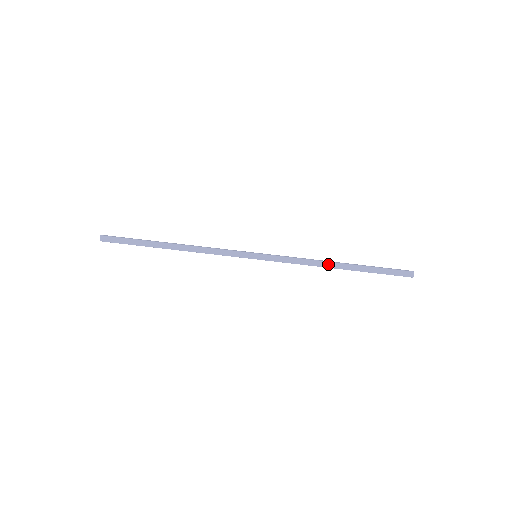
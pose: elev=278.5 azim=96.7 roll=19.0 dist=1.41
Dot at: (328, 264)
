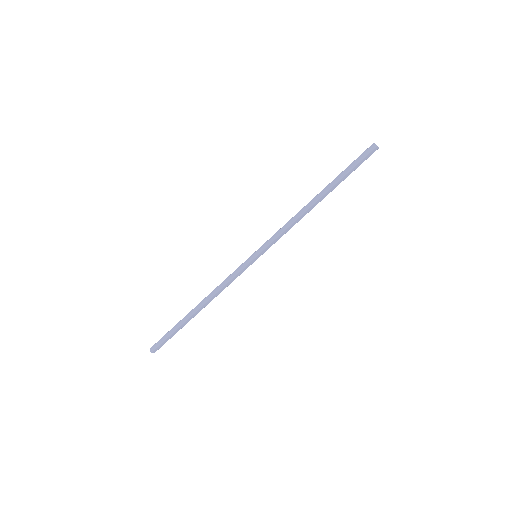
Dot at: (310, 209)
